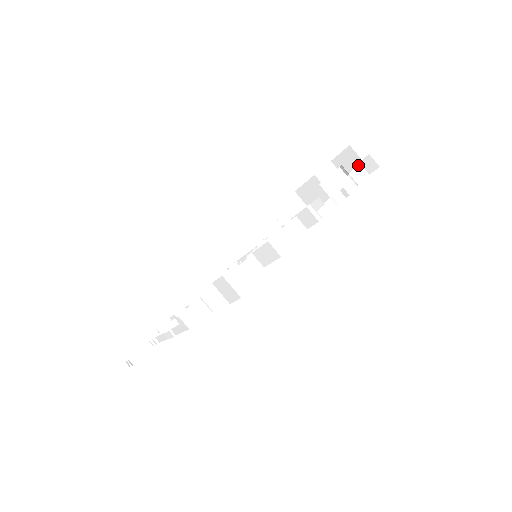
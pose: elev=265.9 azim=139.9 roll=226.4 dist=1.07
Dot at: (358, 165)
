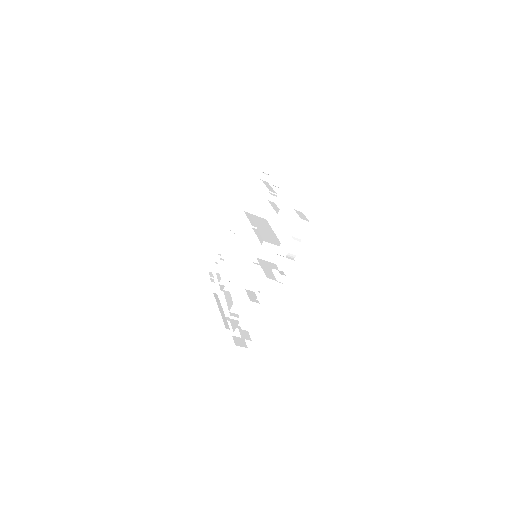
Dot at: (299, 224)
